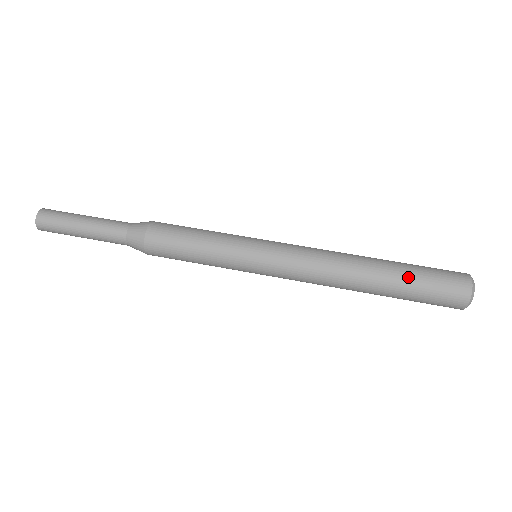
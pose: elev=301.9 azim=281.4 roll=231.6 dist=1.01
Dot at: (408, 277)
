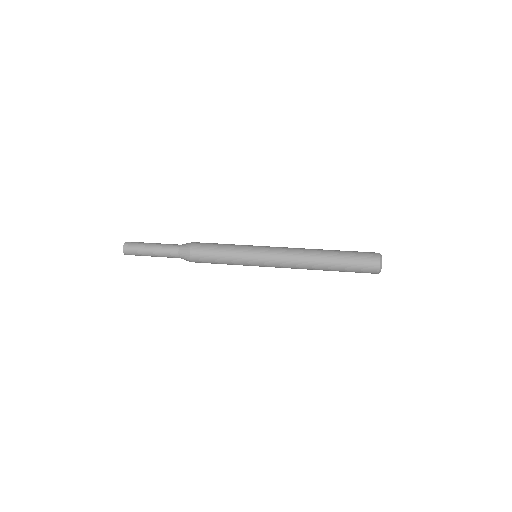
Dot at: (344, 257)
